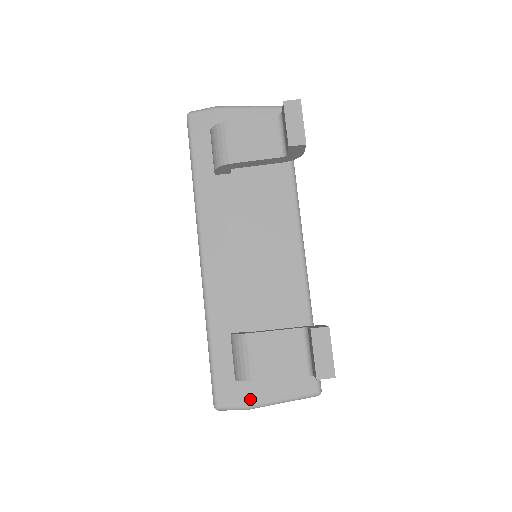
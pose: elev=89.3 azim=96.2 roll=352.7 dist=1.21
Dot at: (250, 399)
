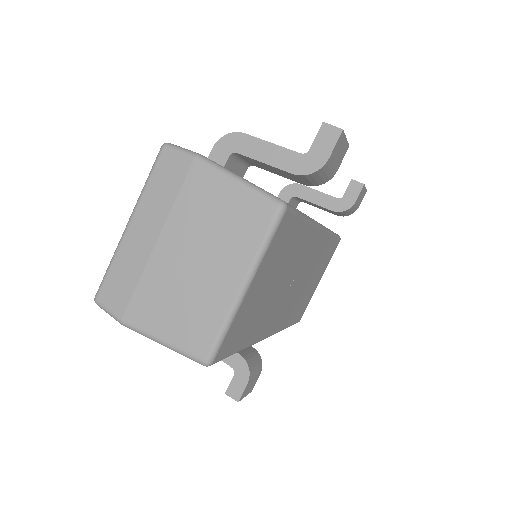
Dot at: (208, 159)
